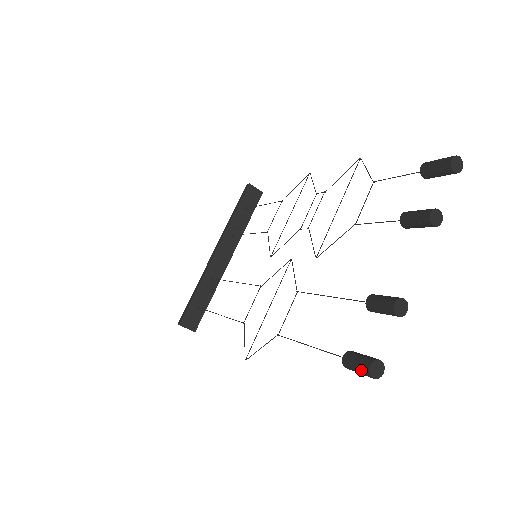
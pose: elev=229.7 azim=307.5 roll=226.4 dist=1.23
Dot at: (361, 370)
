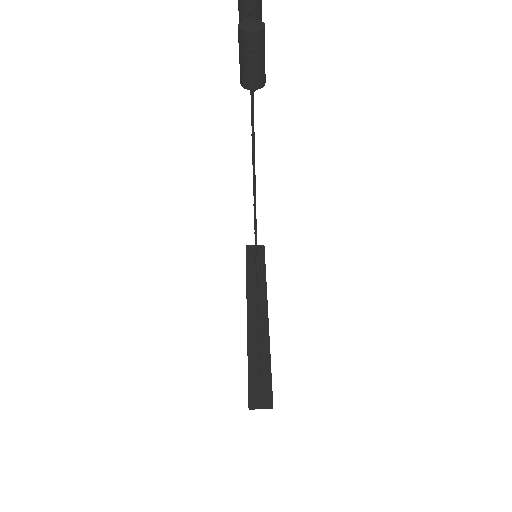
Dot at: (242, 48)
